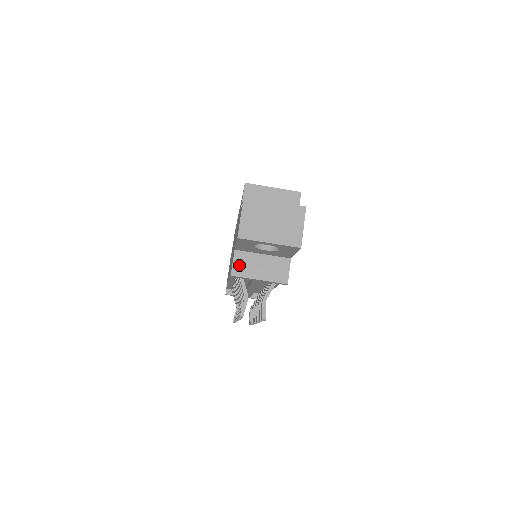
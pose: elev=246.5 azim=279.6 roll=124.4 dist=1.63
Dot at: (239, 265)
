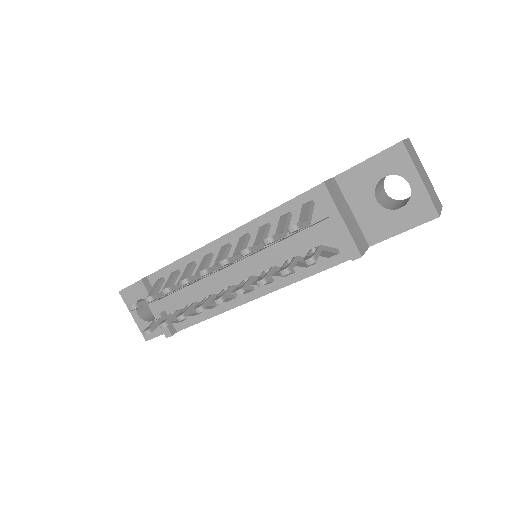
Dot at: (333, 188)
